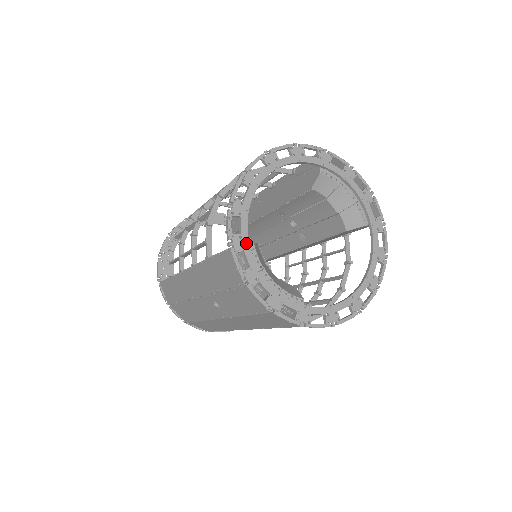
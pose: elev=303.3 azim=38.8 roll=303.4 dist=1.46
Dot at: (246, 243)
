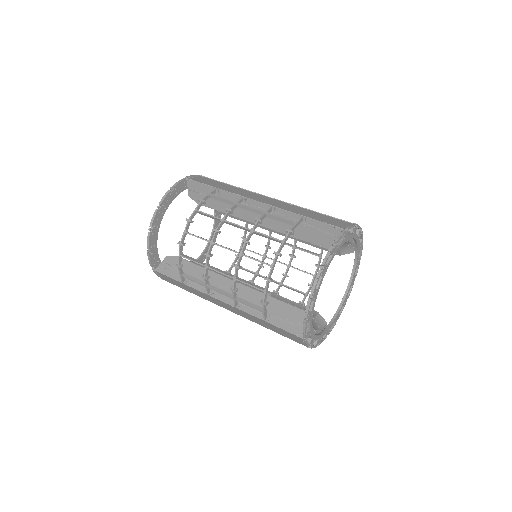
Dot at: (311, 330)
